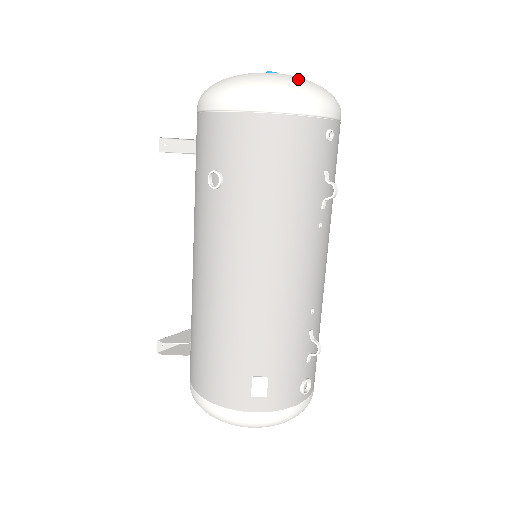
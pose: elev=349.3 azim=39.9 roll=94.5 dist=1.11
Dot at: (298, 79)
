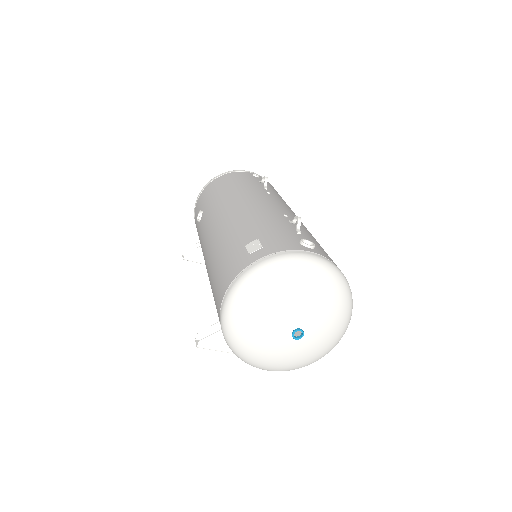
Dot at: occluded
